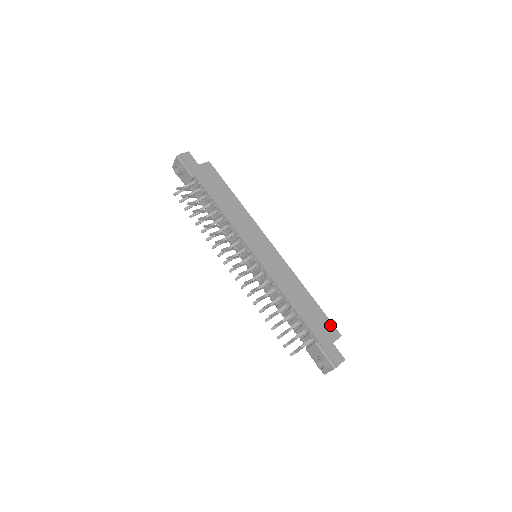
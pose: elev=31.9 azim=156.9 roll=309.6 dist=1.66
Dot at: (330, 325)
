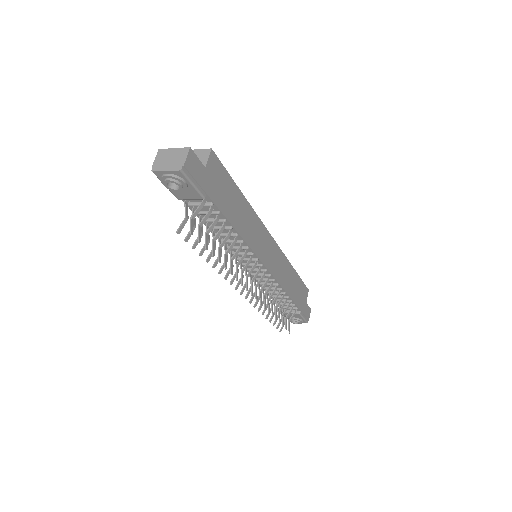
Dot at: (304, 288)
